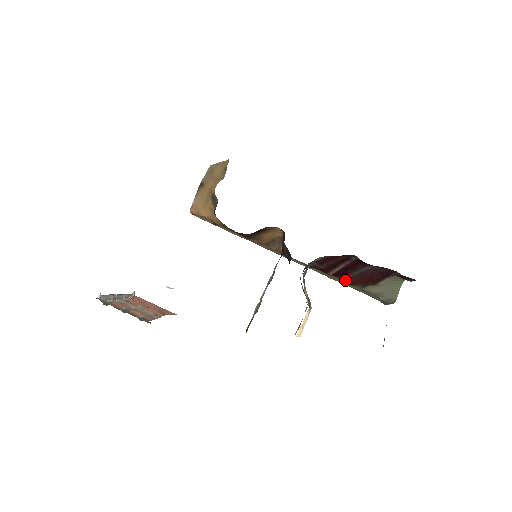
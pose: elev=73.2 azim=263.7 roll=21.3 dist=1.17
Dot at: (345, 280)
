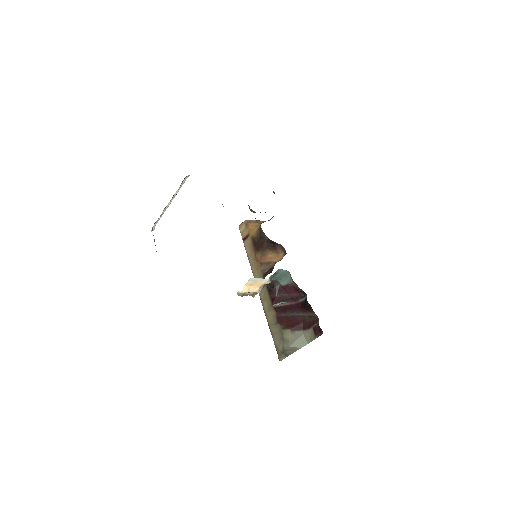
Dot at: (279, 316)
